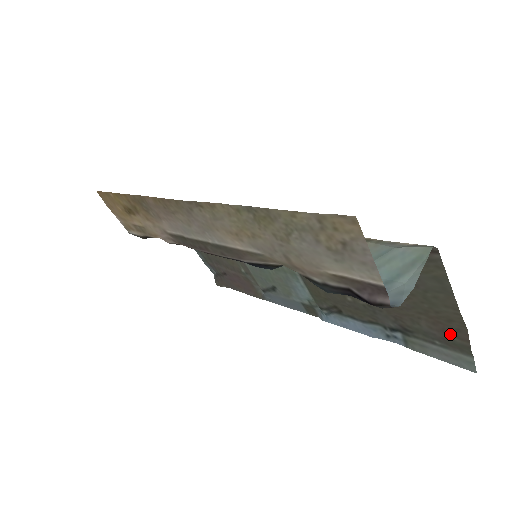
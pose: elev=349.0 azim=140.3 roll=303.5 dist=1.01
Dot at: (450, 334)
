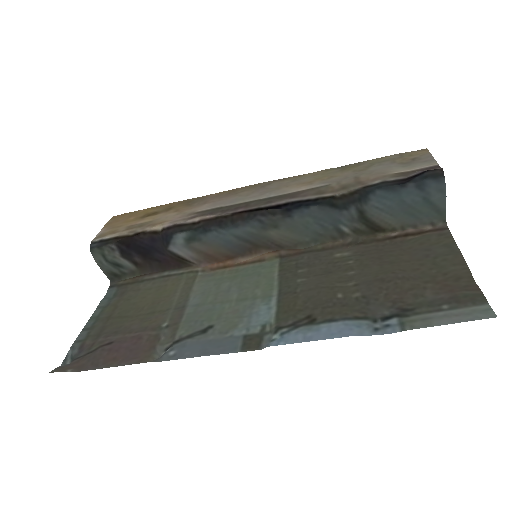
Dot at: (459, 290)
